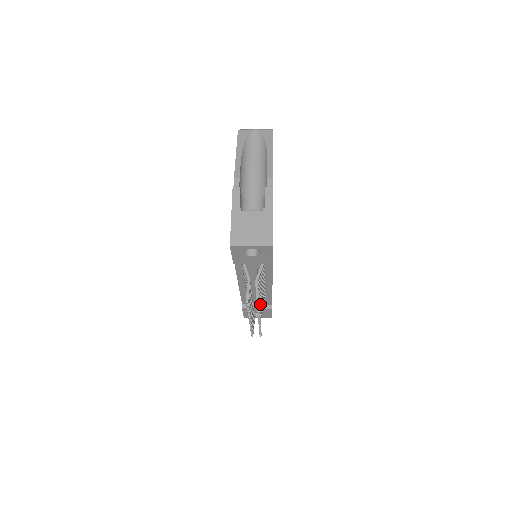
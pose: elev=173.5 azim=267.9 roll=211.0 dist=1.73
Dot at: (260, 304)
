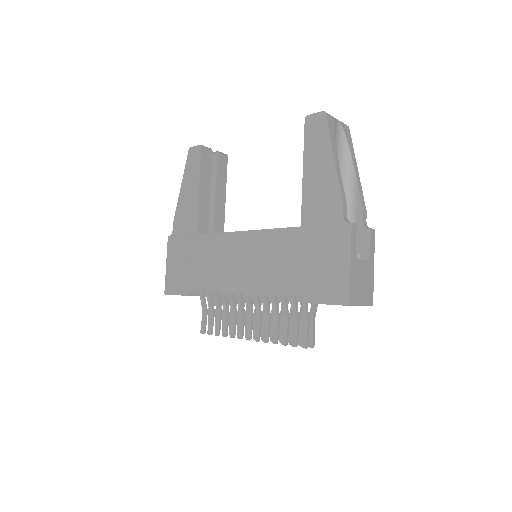
Dot at: occluded
